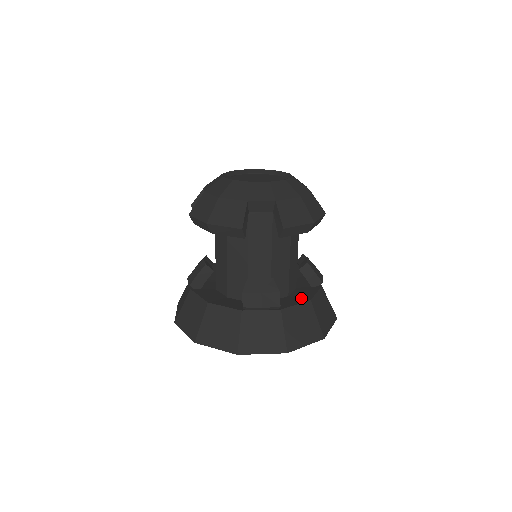
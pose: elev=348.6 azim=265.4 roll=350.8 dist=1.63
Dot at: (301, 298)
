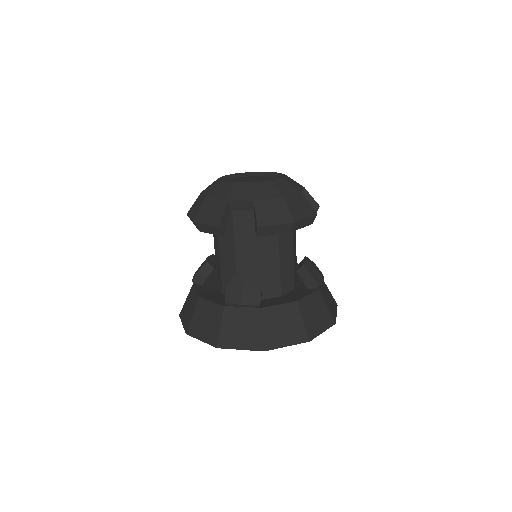
Dot at: (290, 299)
